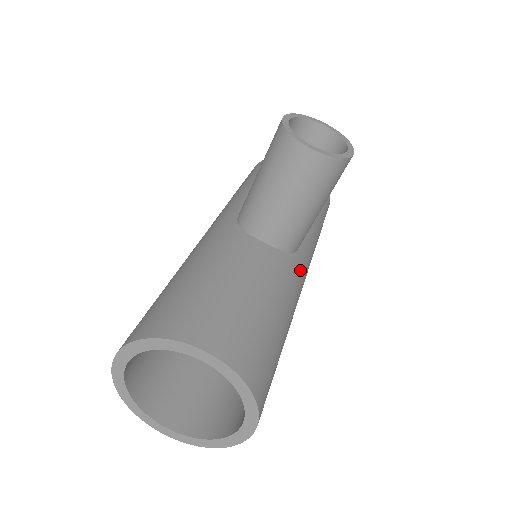
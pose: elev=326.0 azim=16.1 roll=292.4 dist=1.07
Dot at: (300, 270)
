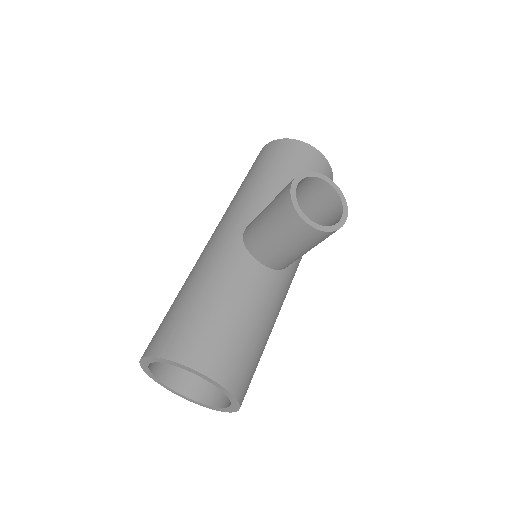
Dot at: (289, 280)
